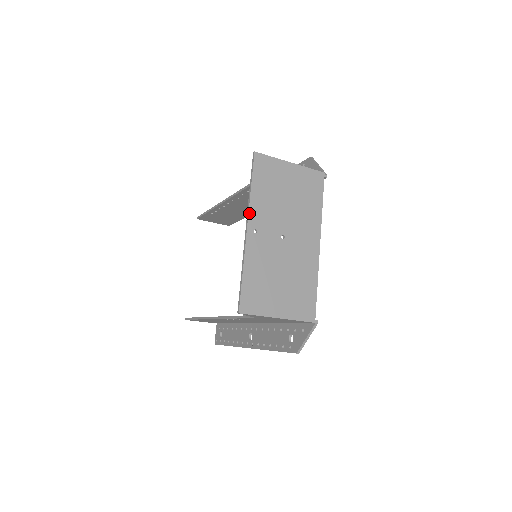
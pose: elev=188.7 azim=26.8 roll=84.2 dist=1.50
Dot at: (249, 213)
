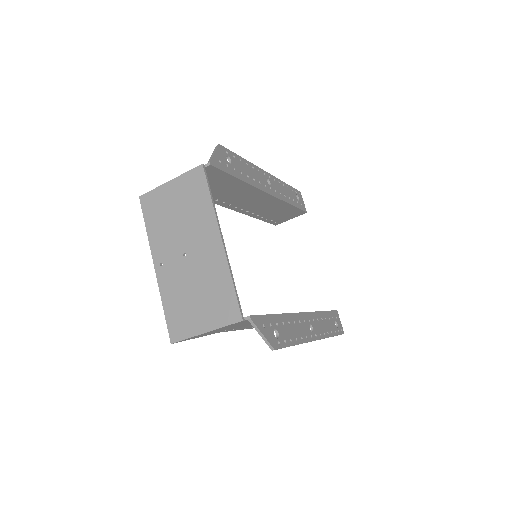
Dot at: (152, 252)
